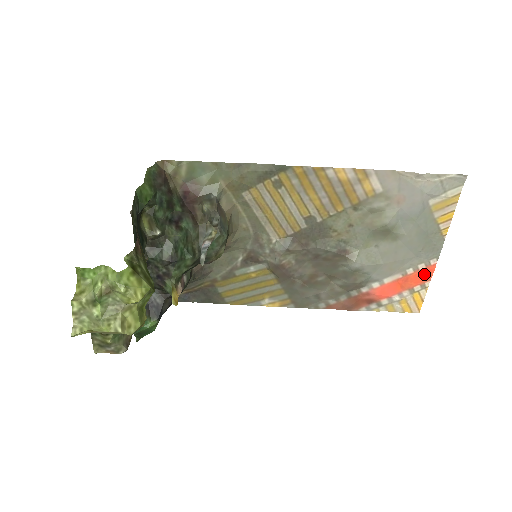
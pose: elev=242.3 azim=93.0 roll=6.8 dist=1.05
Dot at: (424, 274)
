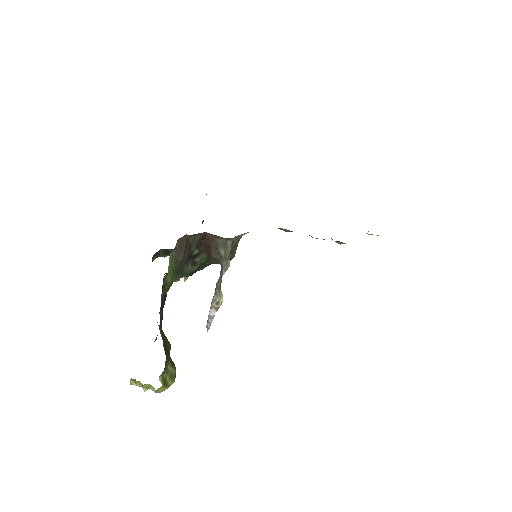
Dot at: occluded
